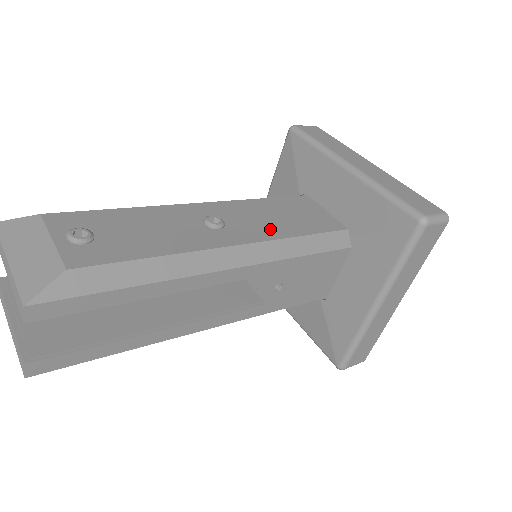
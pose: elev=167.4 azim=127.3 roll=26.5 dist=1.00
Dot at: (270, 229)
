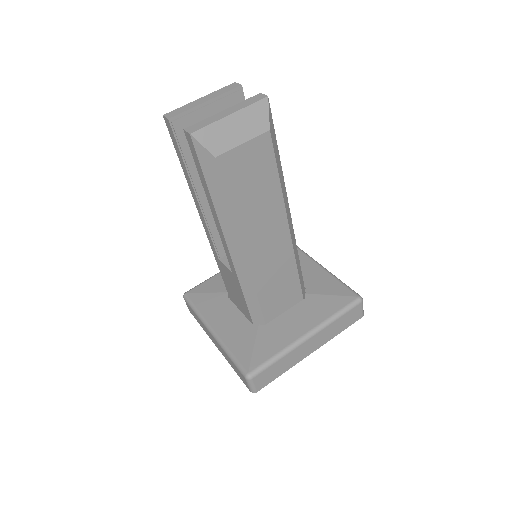
Dot at: occluded
